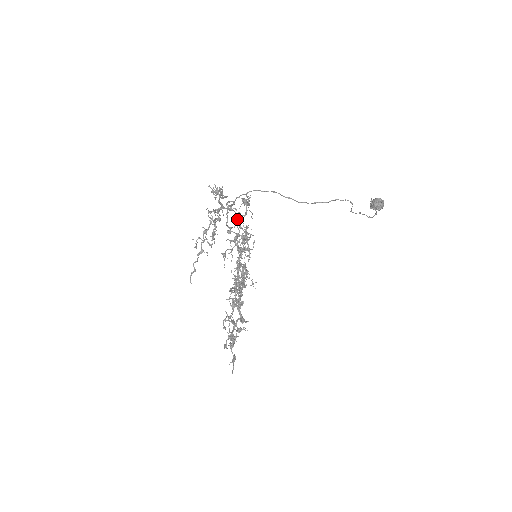
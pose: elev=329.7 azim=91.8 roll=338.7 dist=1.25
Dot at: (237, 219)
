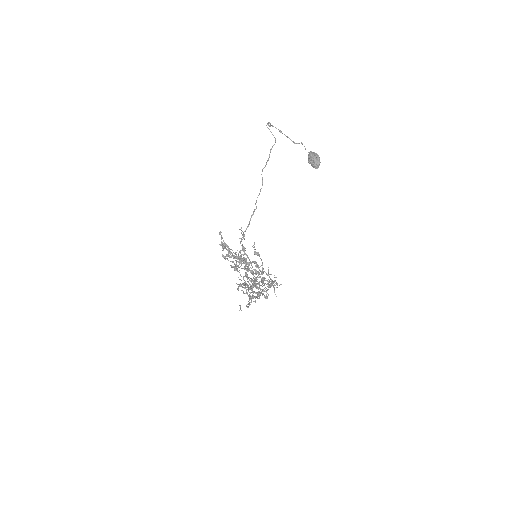
Dot at: (273, 286)
